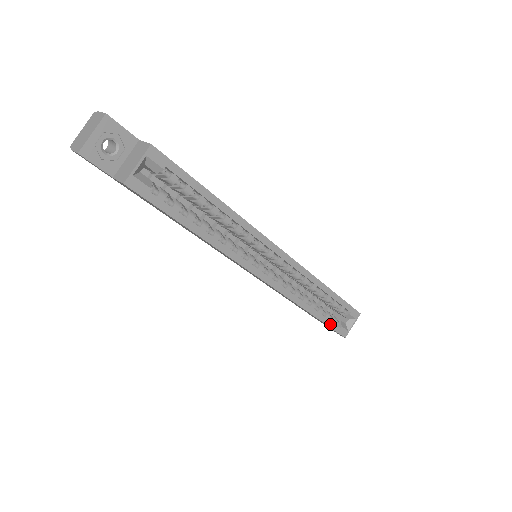
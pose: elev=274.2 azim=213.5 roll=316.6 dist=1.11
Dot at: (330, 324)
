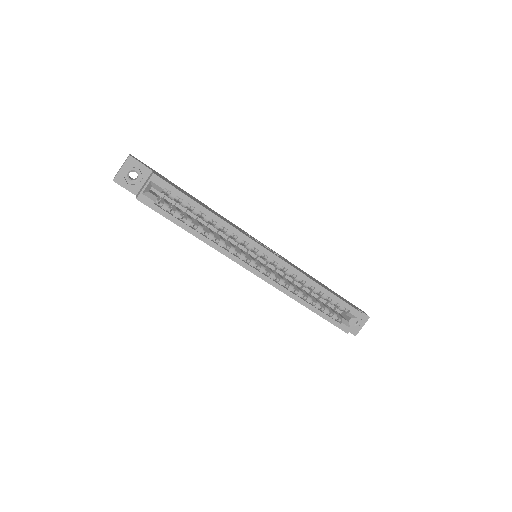
Dot at: (328, 319)
